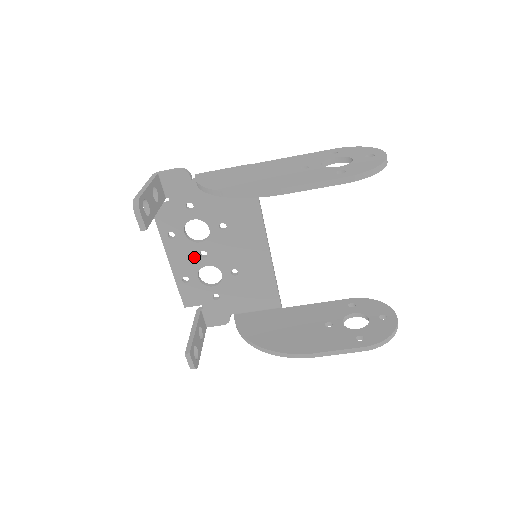
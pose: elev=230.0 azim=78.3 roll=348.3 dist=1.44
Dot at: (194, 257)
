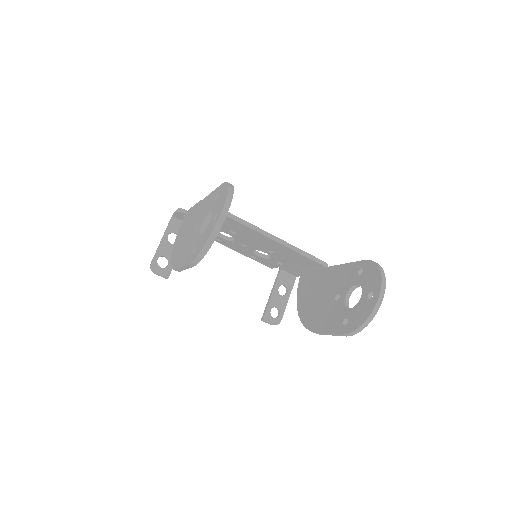
Dot at: (242, 247)
